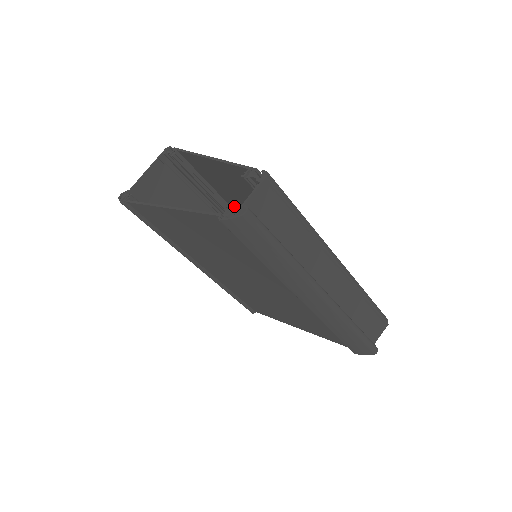
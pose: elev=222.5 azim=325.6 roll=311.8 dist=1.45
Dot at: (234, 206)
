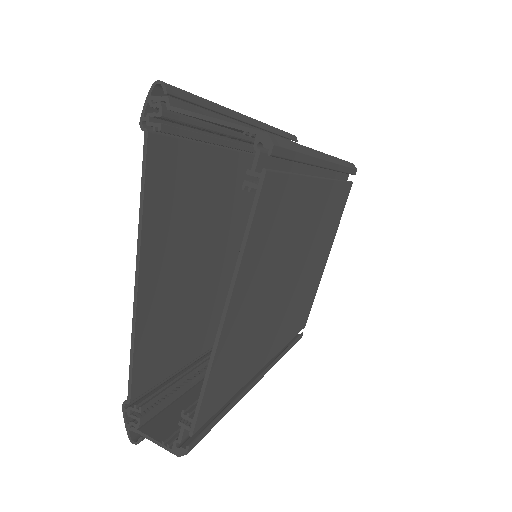
Dot at: (139, 421)
